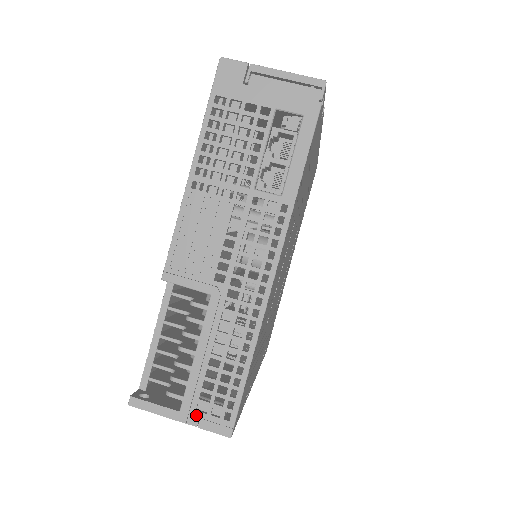
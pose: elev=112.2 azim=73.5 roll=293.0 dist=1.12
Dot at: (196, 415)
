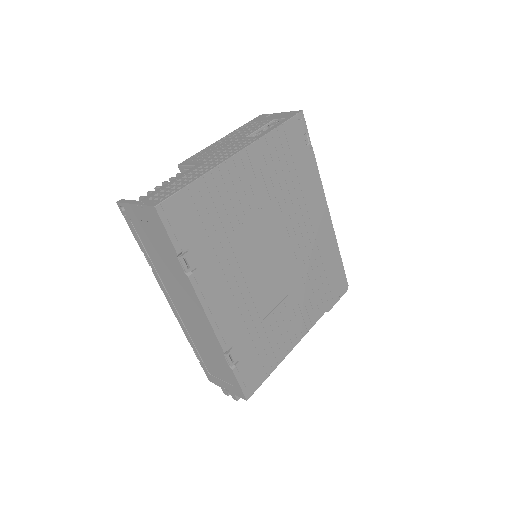
Dot at: (146, 201)
